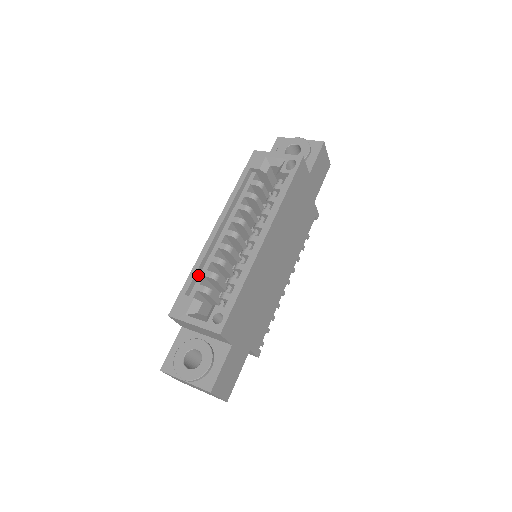
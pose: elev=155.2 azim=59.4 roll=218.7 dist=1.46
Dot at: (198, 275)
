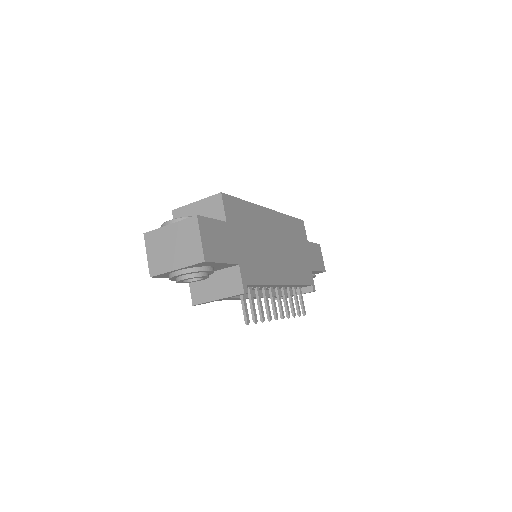
Dot at: occluded
